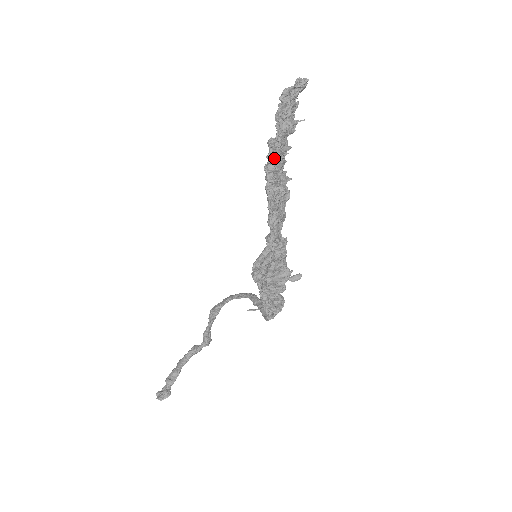
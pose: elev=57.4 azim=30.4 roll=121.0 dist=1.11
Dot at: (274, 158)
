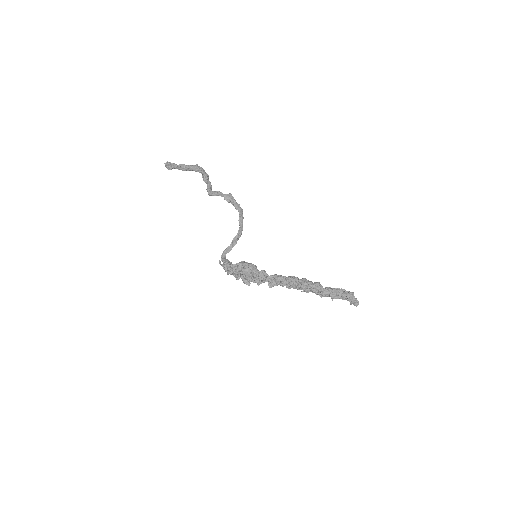
Dot at: (305, 288)
